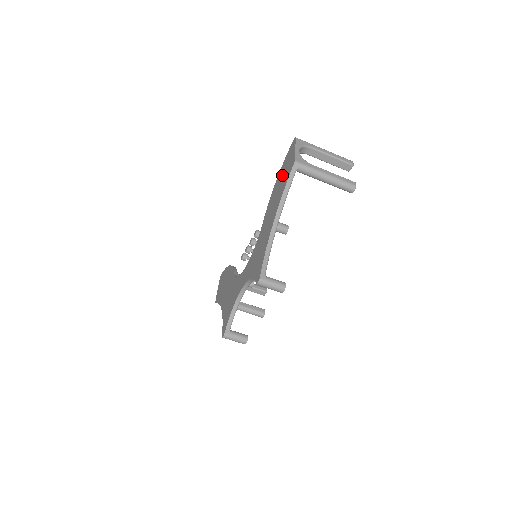
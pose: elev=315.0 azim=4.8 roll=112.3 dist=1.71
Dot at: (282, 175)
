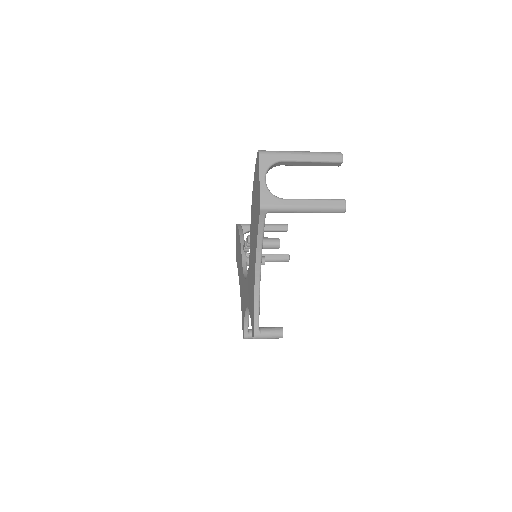
Dot at: (254, 200)
